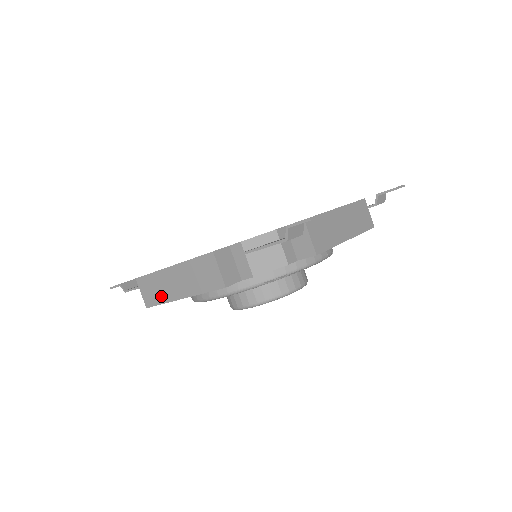
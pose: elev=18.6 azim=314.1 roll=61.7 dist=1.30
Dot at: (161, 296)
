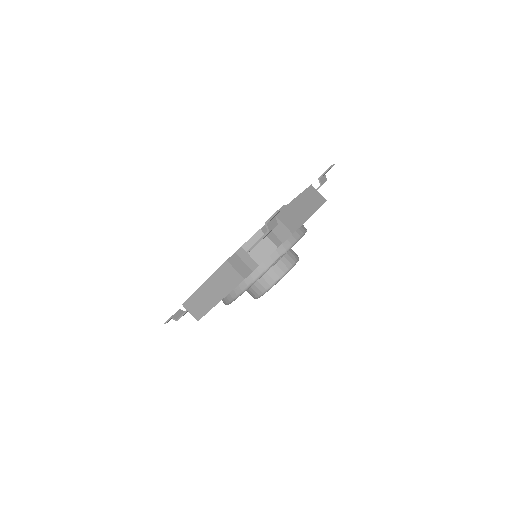
Dot at: (204, 308)
